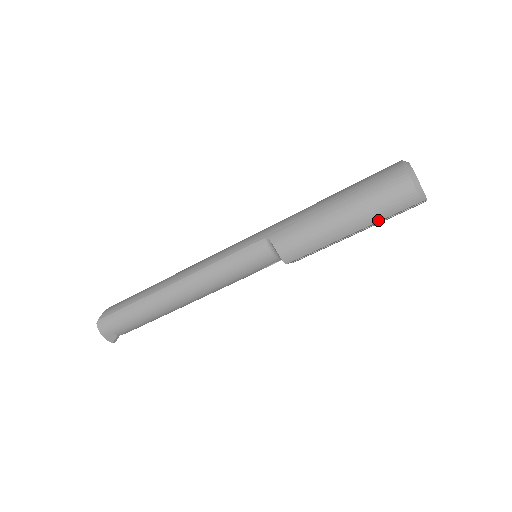
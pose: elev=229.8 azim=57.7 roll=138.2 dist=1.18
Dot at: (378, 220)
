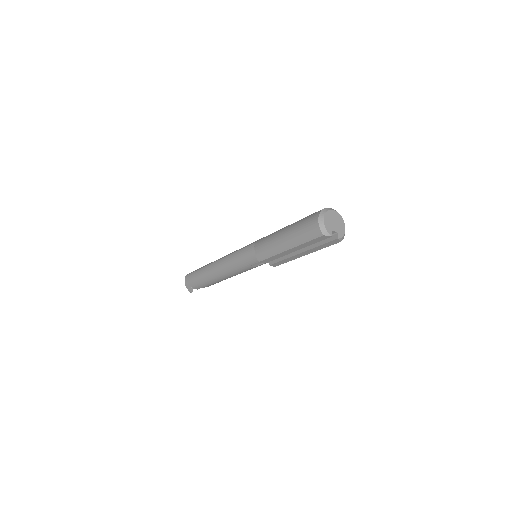
Dot at: (302, 243)
